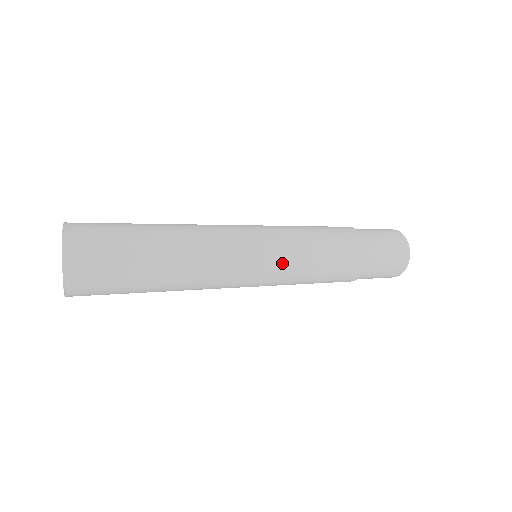
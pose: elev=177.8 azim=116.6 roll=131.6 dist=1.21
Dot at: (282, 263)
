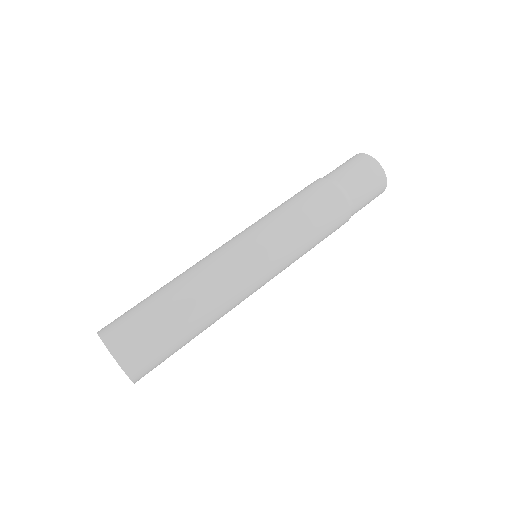
Dot at: occluded
